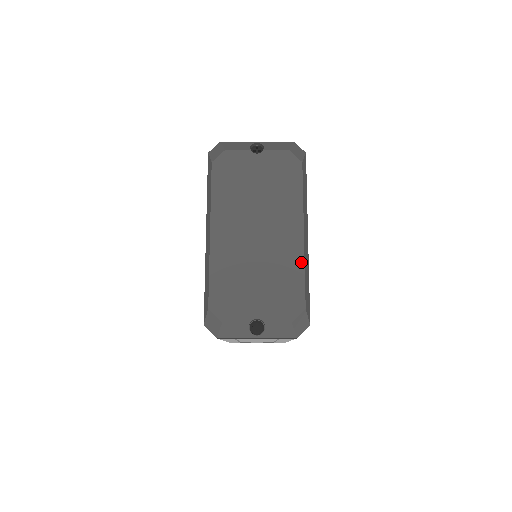
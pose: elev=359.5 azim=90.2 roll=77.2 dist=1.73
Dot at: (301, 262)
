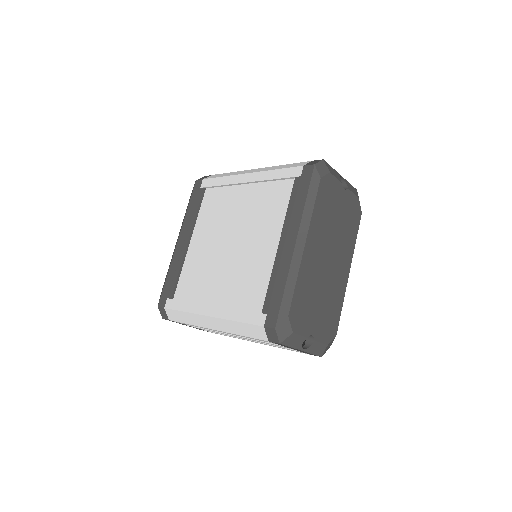
Dot at: (343, 296)
